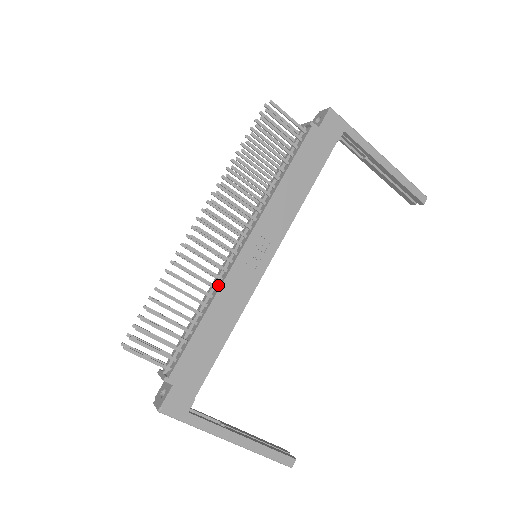
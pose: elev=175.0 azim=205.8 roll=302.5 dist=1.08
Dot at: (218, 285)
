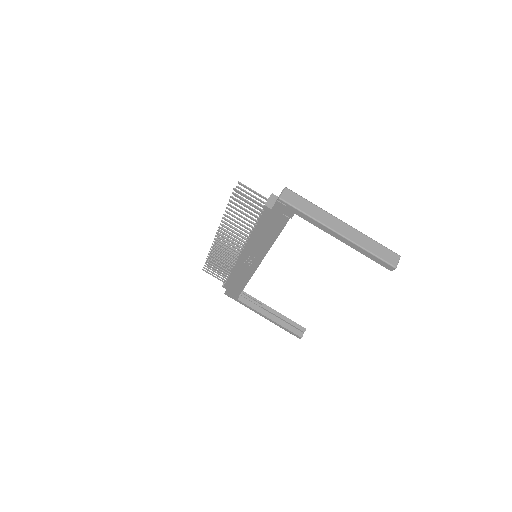
Dot at: occluded
